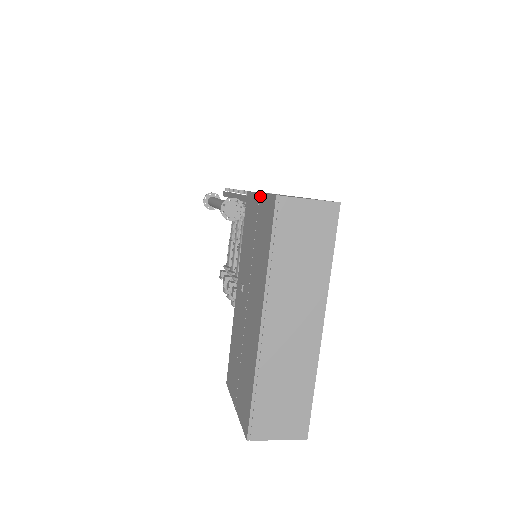
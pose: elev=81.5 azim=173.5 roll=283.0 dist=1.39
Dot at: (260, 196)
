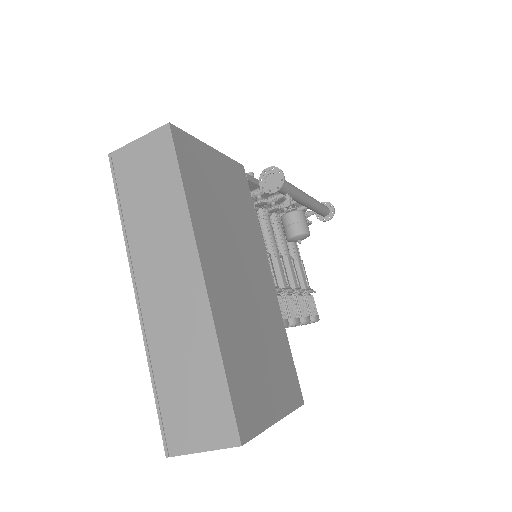
Dot at: occluded
